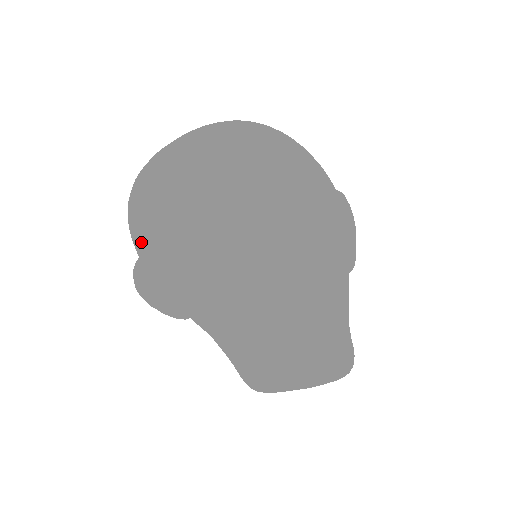
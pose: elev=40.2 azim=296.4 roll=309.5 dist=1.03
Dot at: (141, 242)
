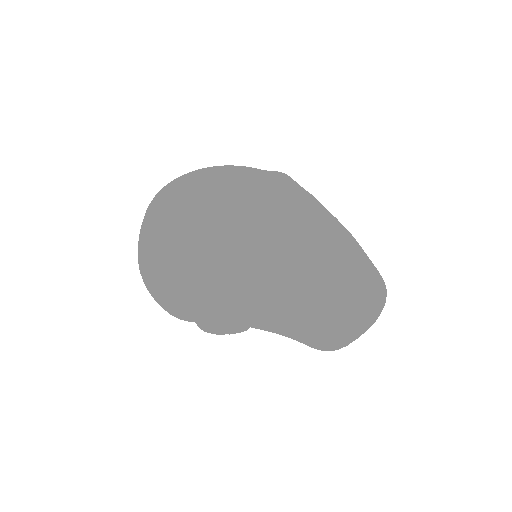
Dot at: occluded
